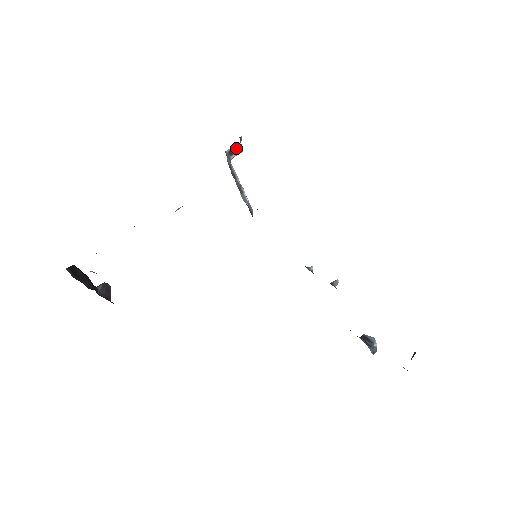
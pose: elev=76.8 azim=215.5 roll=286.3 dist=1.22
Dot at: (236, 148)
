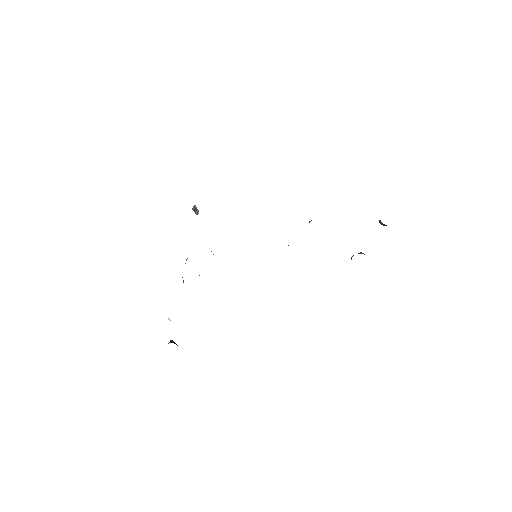
Dot at: (195, 209)
